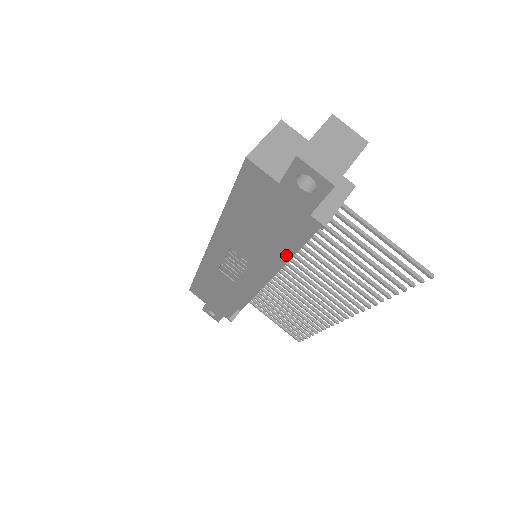
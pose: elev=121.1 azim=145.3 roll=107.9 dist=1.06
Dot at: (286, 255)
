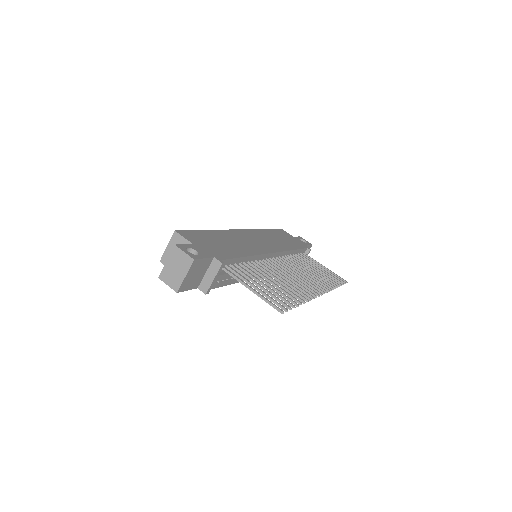
Dot at: (230, 284)
